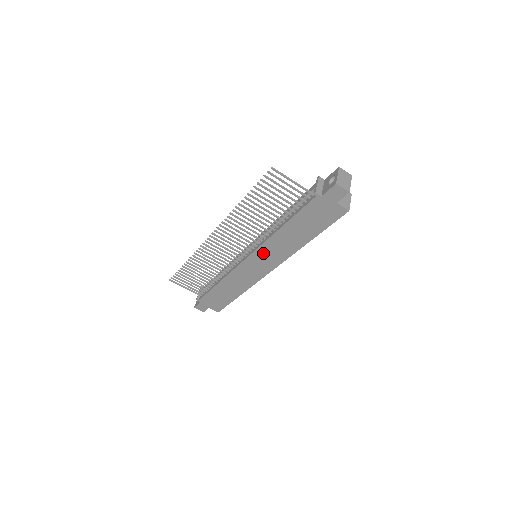
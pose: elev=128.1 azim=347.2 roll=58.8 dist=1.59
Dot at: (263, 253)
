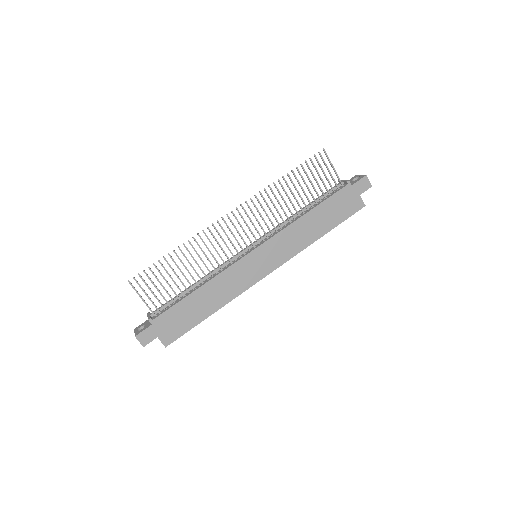
Dot at: (274, 245)
